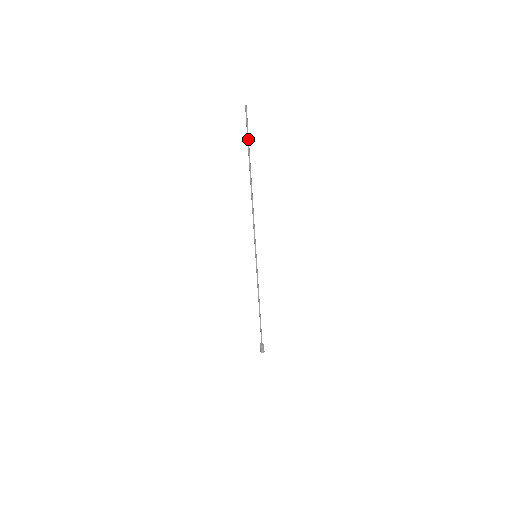
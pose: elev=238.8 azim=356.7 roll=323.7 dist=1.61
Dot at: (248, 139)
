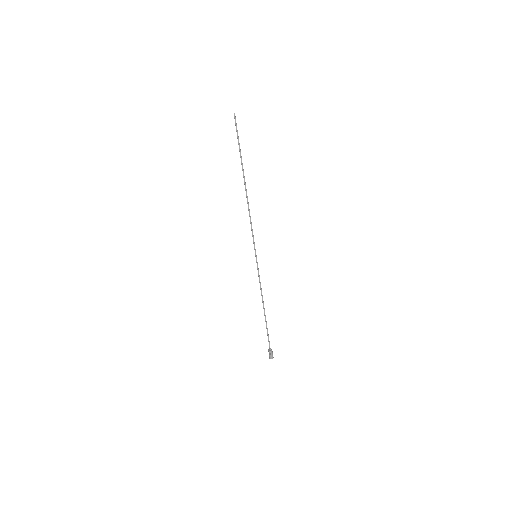
Dot at: (239, 144)
